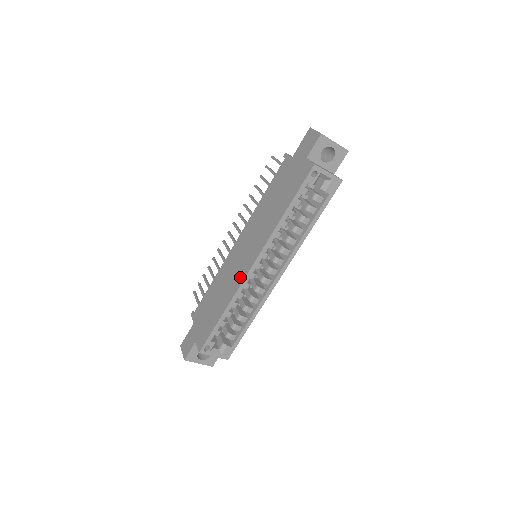
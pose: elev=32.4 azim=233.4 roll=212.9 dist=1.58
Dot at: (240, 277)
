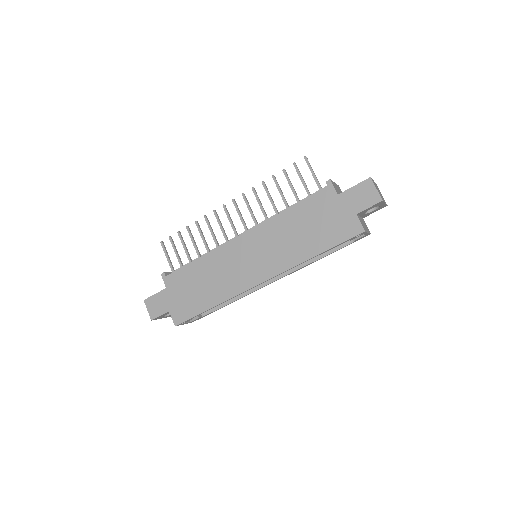
Dot at: (243, 284)
